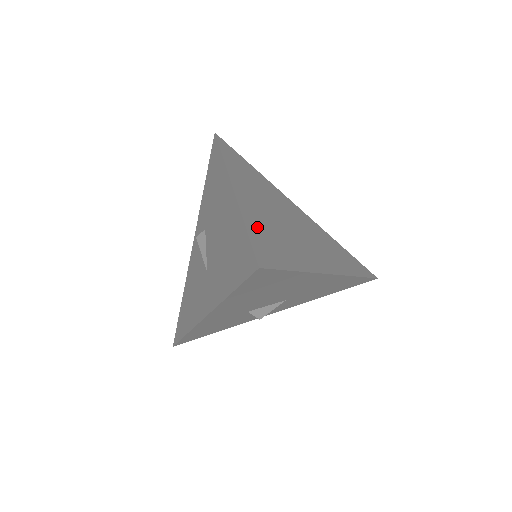
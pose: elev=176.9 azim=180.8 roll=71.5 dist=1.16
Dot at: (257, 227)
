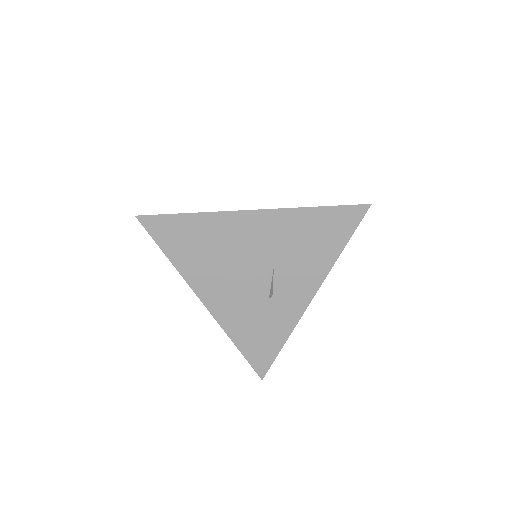
Dot at: occluded
